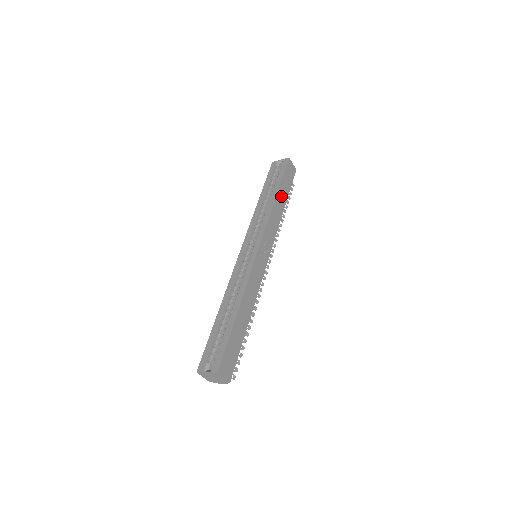
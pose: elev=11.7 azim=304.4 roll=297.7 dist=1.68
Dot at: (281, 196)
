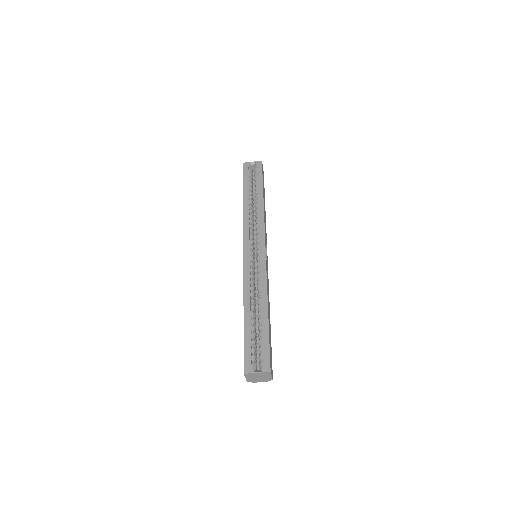
Dot at: occluded
